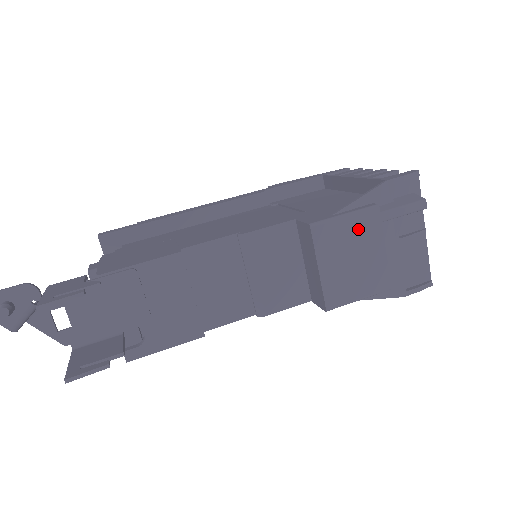
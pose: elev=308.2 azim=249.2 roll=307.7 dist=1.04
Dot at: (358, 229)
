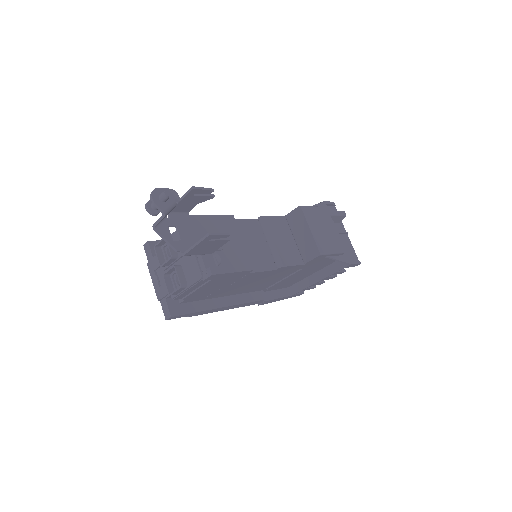
Dot at: (321, 215)
